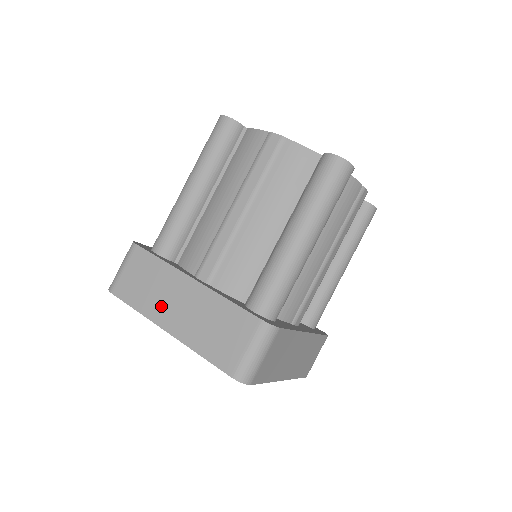
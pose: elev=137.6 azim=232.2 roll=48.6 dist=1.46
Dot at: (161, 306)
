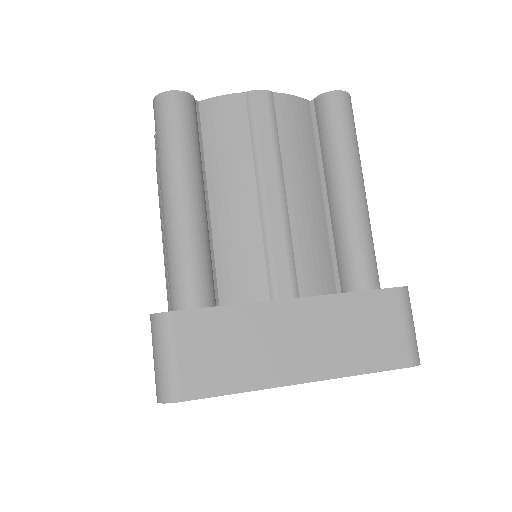
Dot at: (273, 360)
